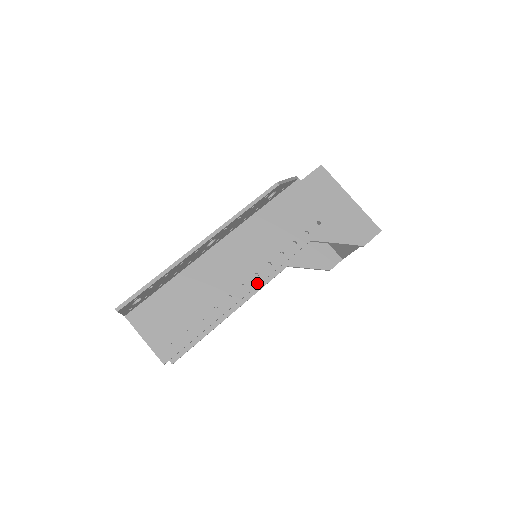
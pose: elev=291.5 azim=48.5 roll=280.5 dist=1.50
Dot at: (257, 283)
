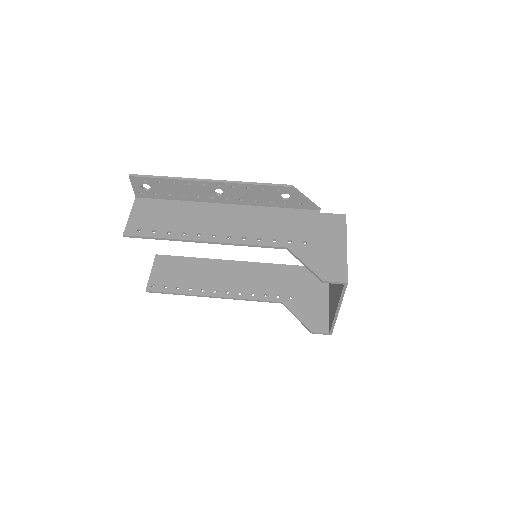
Dot at: (224, 241)
